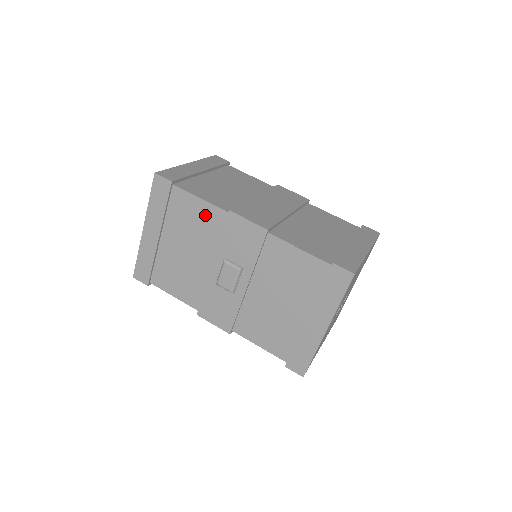
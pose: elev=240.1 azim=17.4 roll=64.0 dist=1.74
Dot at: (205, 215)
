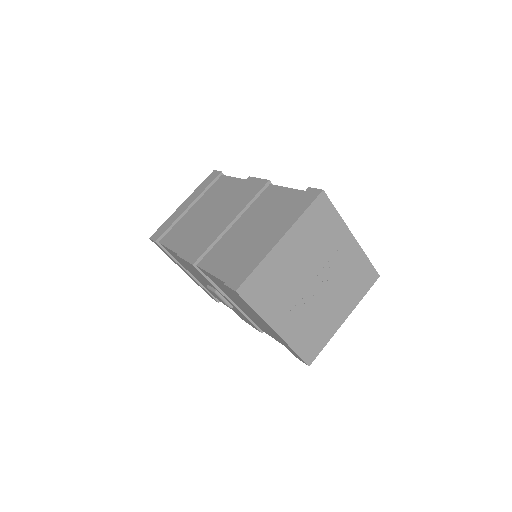
Dot at: occluded
